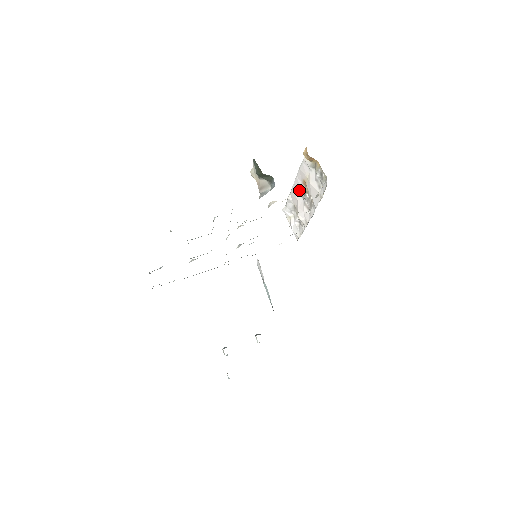
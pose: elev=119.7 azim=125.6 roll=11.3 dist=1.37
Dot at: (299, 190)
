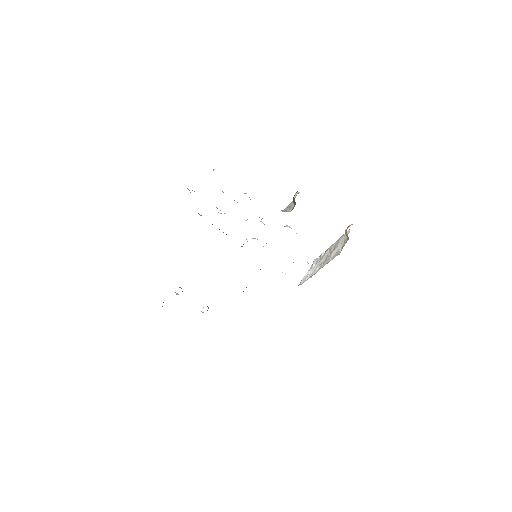
Dot at: (329, 252)
